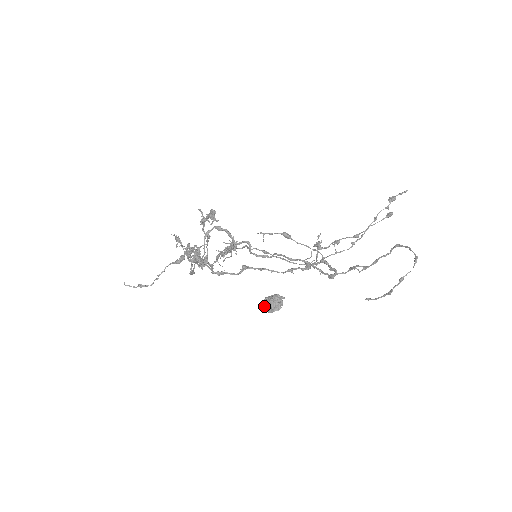
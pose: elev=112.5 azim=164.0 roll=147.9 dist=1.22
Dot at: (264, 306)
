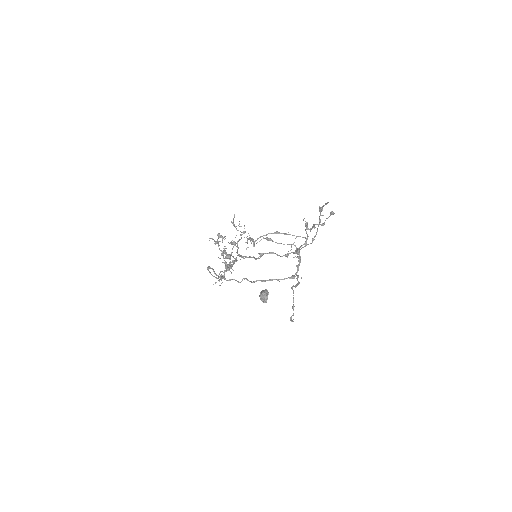
Dot at: (260, 298)
